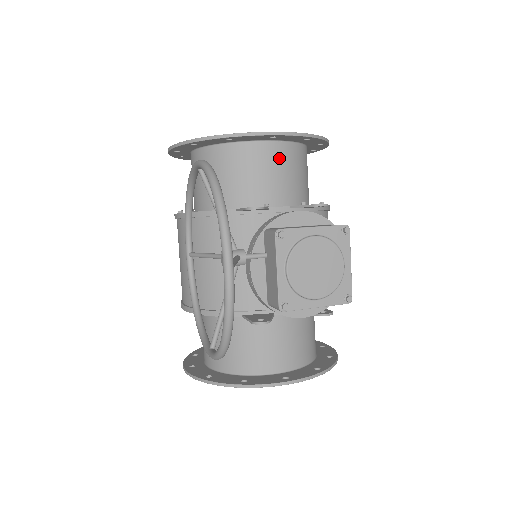
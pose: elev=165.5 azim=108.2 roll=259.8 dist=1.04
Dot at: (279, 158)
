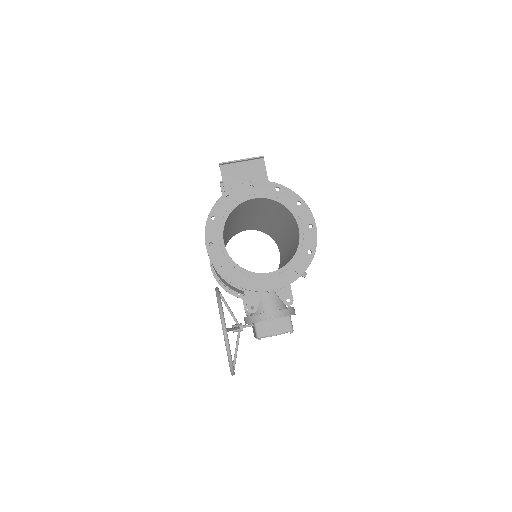
Dot at: occluded
